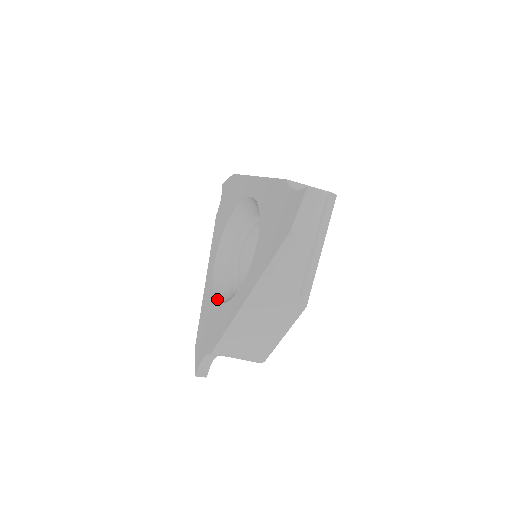
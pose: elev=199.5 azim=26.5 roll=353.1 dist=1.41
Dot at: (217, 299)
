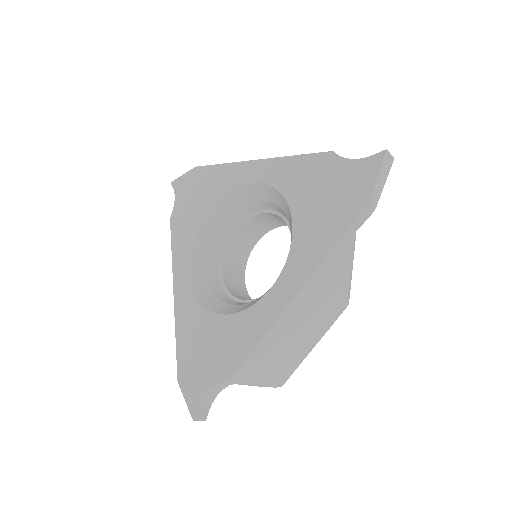
Dot at: (215, 312)
